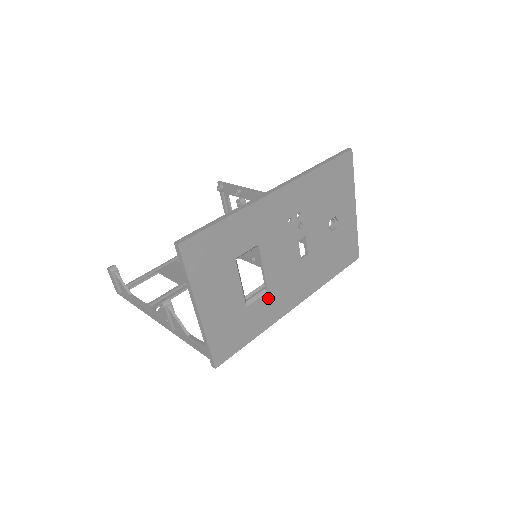
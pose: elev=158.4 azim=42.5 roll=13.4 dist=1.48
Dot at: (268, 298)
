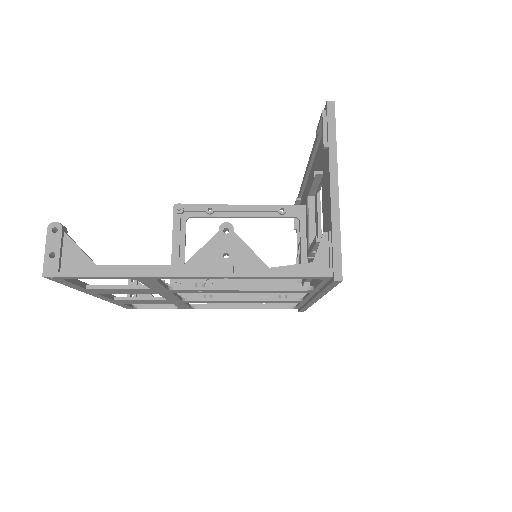
Dot at: occluded
